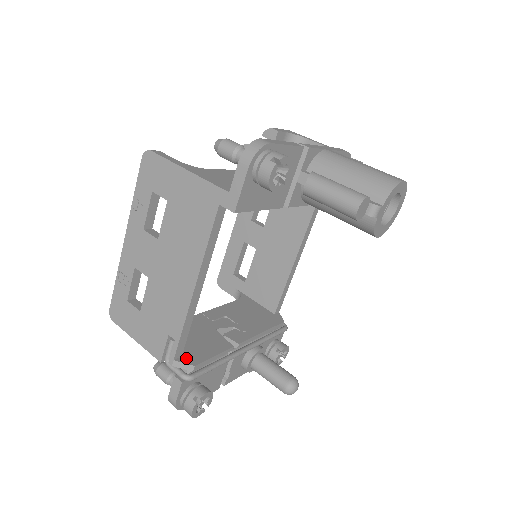
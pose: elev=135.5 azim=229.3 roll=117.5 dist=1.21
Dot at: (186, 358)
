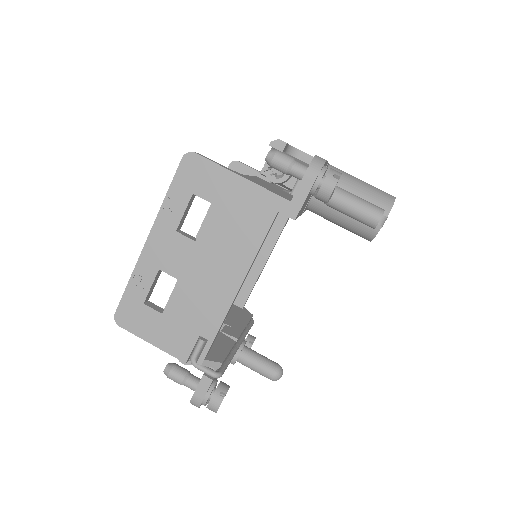
Dot at: (211, 356)
